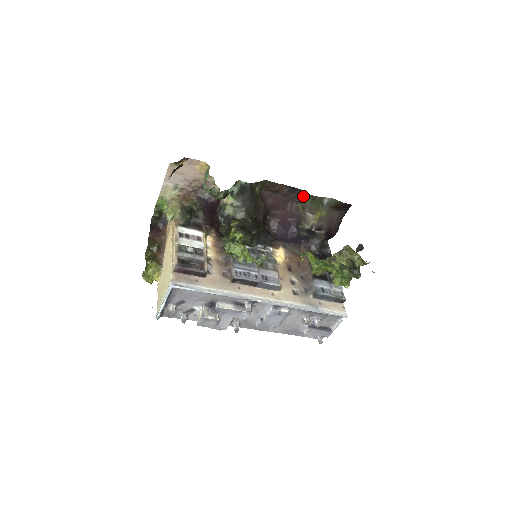
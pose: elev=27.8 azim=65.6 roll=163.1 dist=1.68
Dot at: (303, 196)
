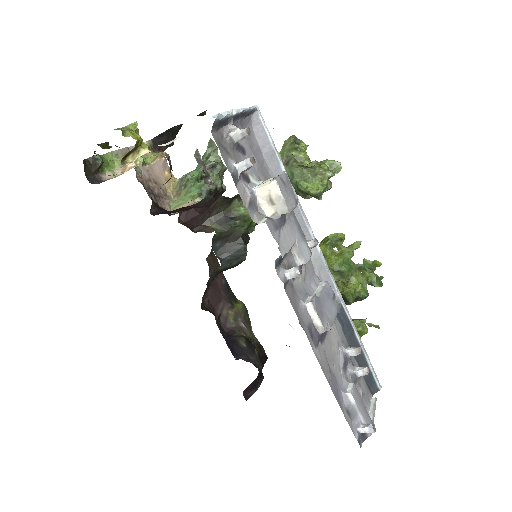
Dot at: (236, 303)
